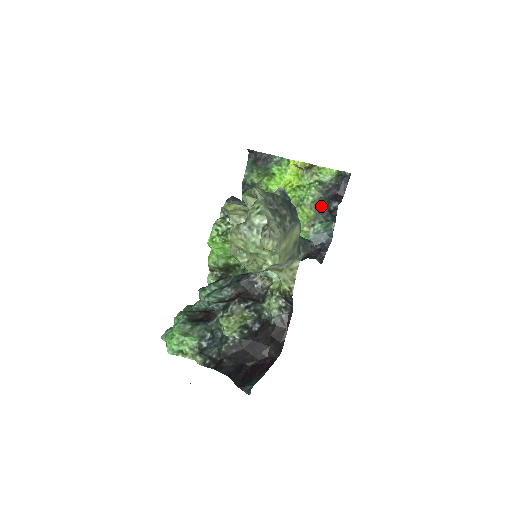
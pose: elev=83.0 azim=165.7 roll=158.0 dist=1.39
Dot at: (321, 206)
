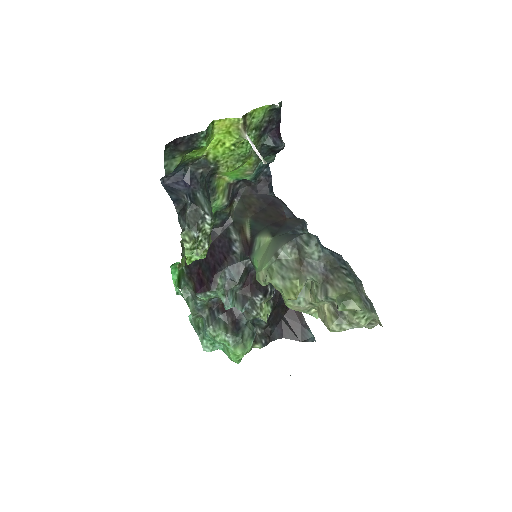
Dot at: (262, 149)
